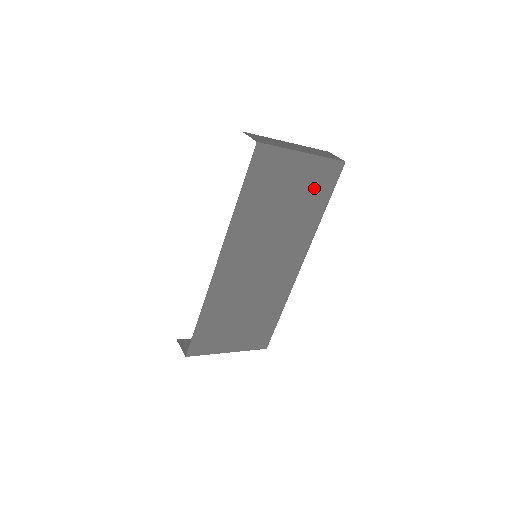
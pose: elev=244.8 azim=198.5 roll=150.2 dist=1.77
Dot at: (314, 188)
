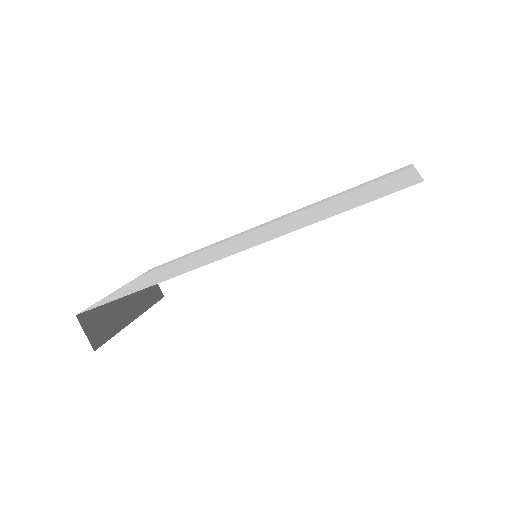
Dot at: occluded
